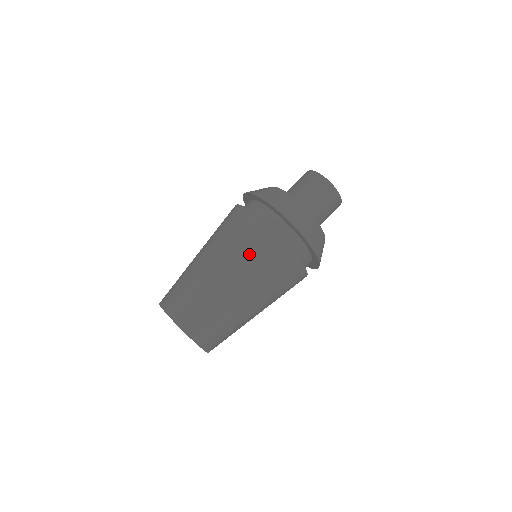
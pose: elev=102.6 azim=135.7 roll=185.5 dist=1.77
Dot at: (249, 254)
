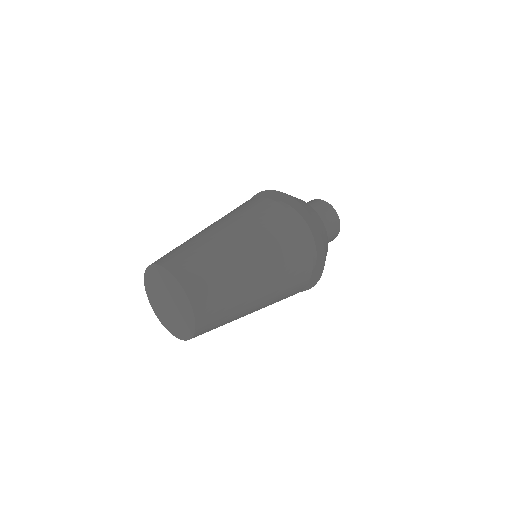
Dot at: (234, 212)
